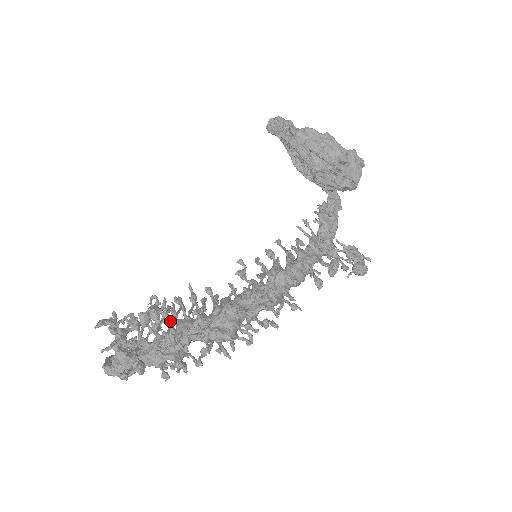
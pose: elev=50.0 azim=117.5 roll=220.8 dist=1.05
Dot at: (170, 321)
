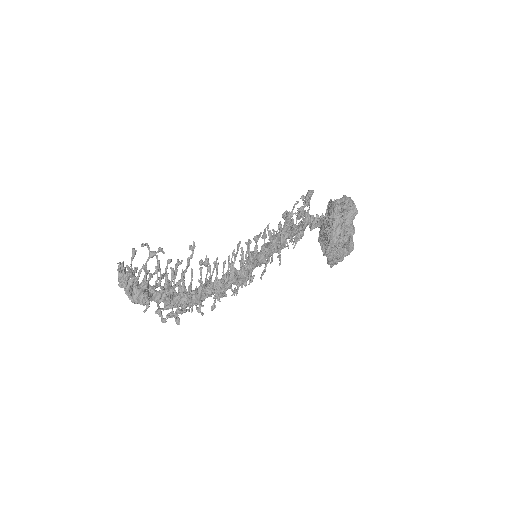
Dot at: (191, 291)
